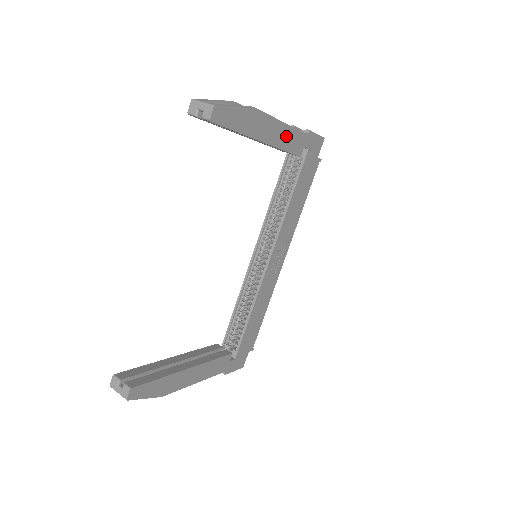
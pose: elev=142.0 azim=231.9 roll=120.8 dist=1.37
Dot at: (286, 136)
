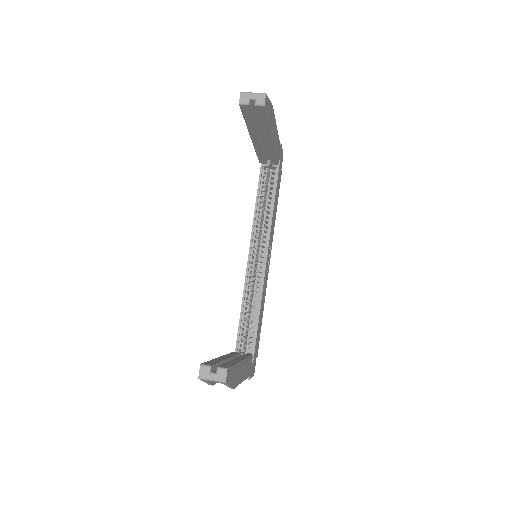
Dot at: (277, 141)
